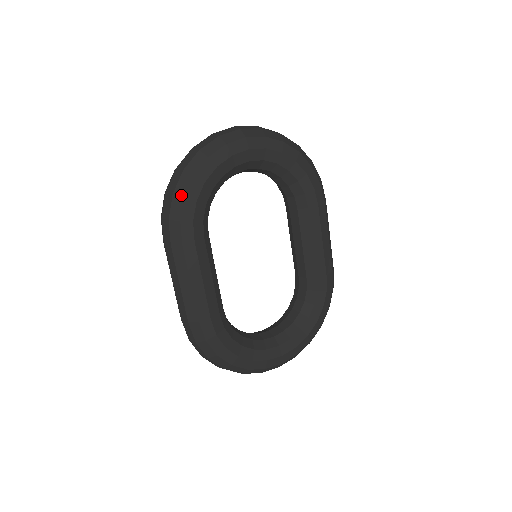
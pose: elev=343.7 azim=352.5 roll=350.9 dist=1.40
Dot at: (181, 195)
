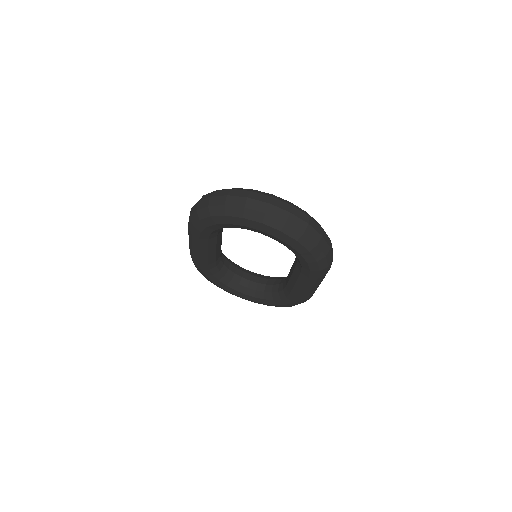
Dot at: (199, 217)
